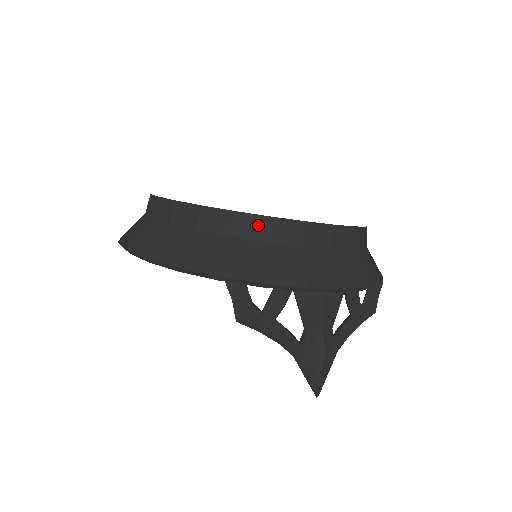
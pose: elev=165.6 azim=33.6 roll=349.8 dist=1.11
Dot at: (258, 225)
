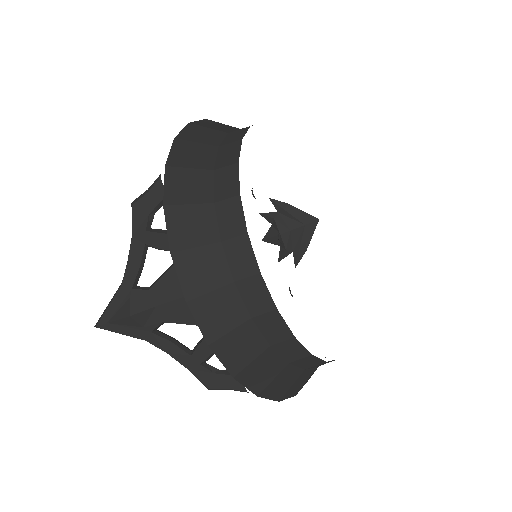
Dot at: (229, 188)
